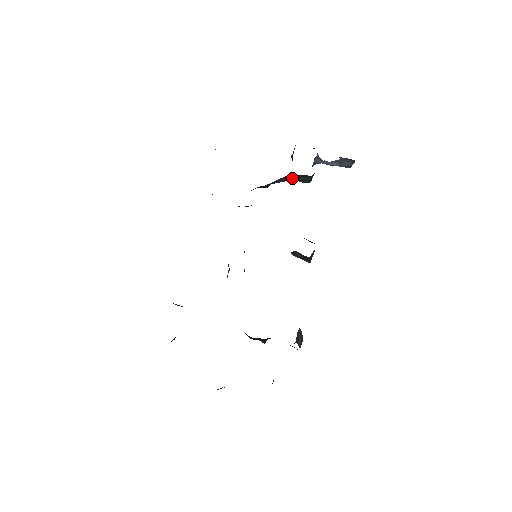
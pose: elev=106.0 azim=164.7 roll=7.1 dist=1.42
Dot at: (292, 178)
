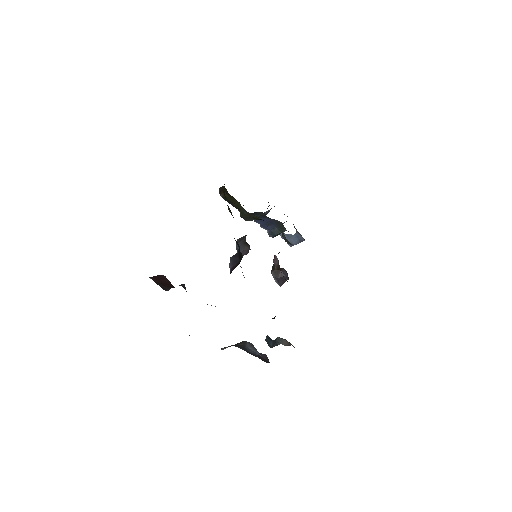
Dot at: (270, 225)
